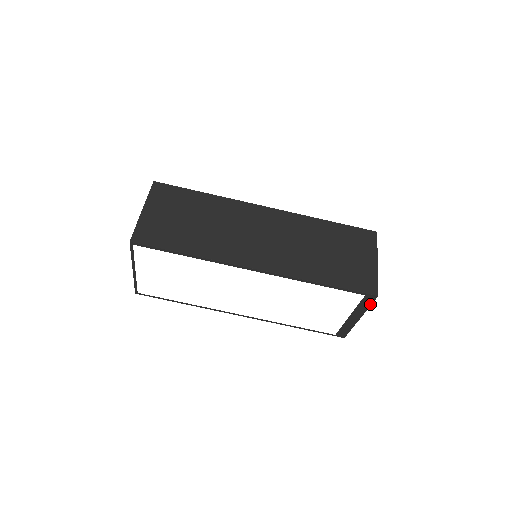
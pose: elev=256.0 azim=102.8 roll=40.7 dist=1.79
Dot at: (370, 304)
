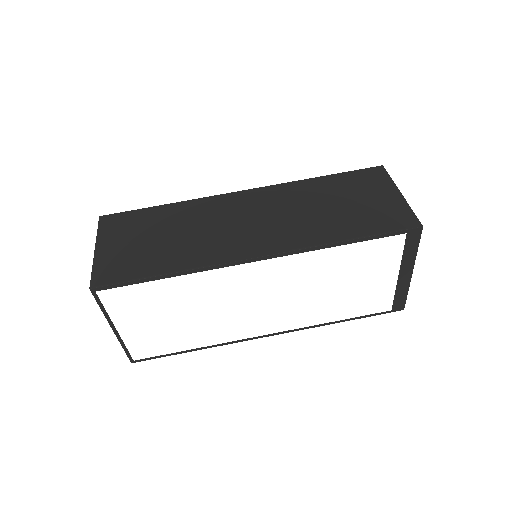
Dot at: (417, 244)
